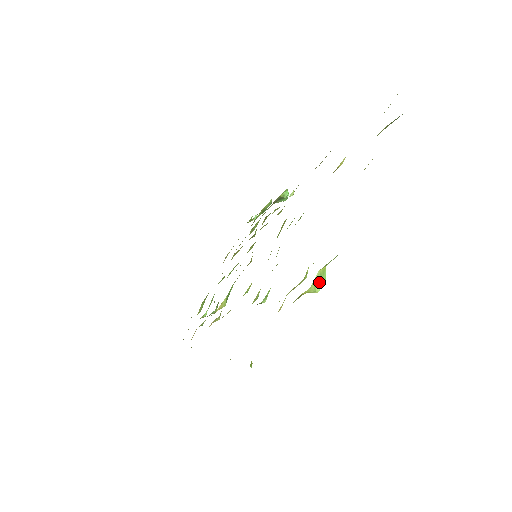
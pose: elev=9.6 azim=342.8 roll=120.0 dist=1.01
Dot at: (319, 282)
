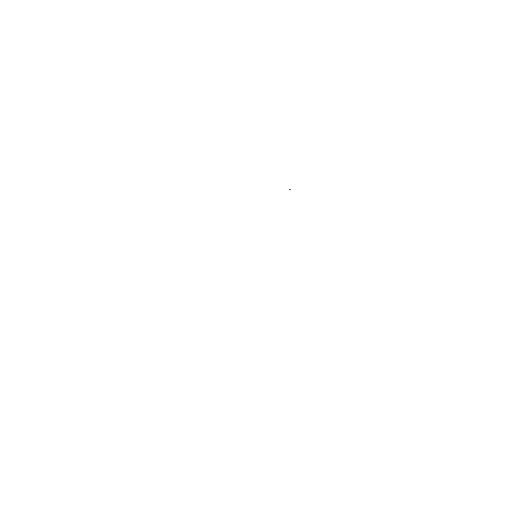
Dot at: occluded
